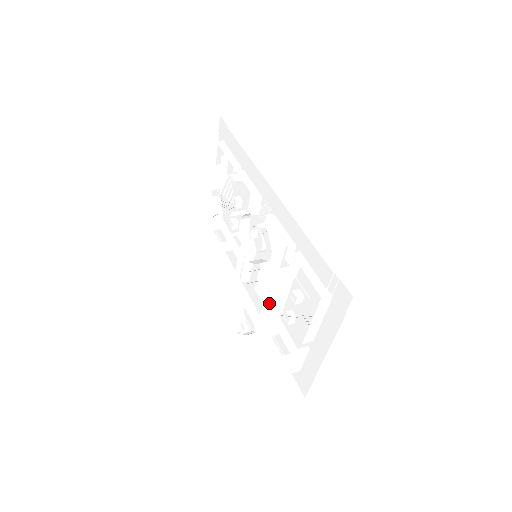
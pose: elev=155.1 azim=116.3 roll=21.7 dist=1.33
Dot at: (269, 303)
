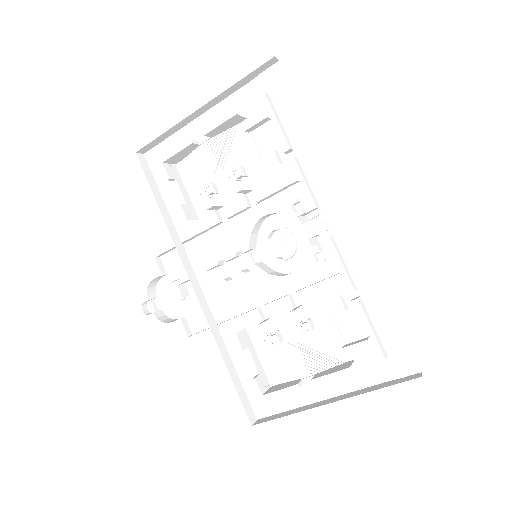
Dot at: occluded
